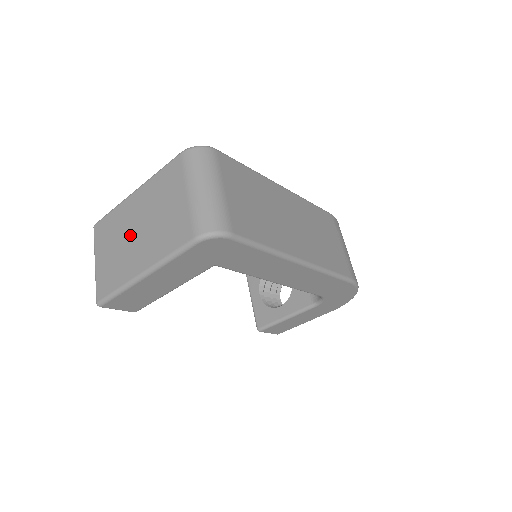
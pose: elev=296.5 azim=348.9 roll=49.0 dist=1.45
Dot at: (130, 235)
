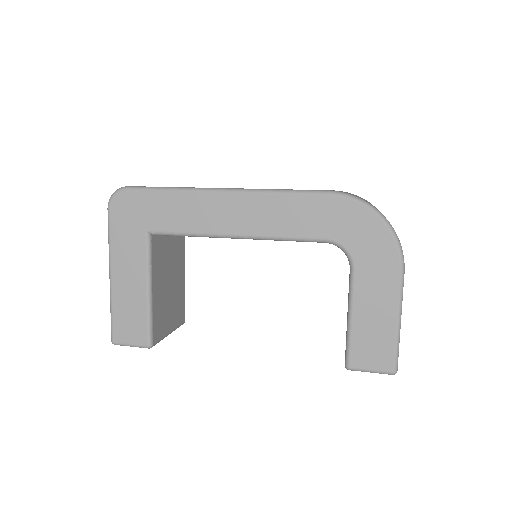
Dot at: occluded
